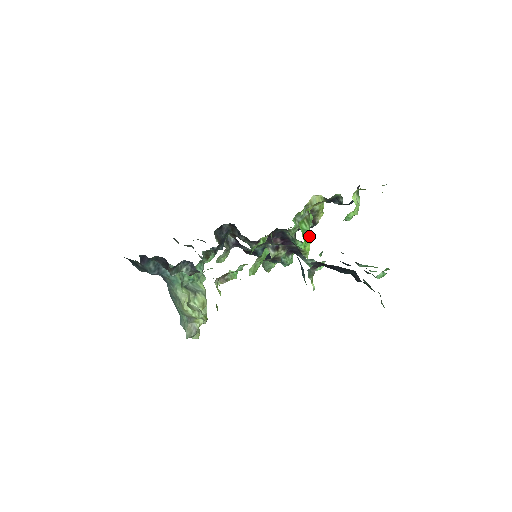
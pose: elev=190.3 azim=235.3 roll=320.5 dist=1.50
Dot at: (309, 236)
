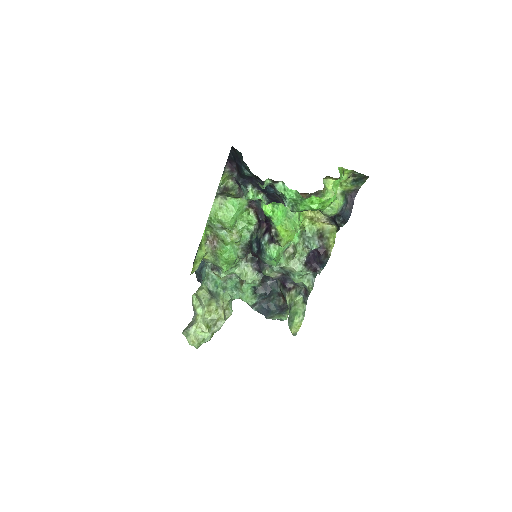
Dot at: (279, 210)
